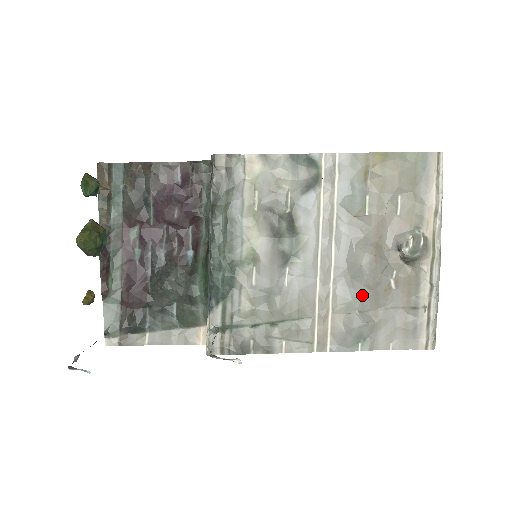
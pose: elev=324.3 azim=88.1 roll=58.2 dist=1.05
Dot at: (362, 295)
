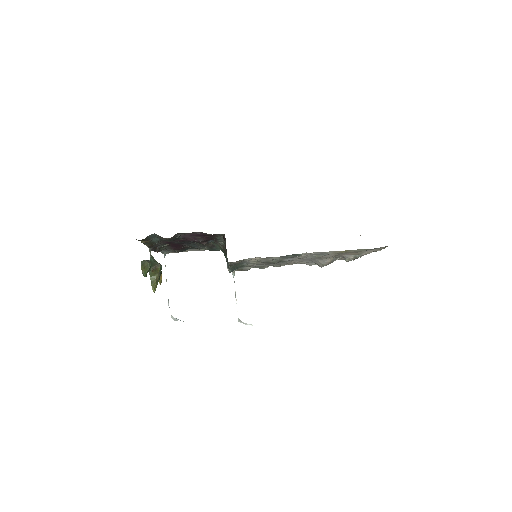
Dot at: occluded
